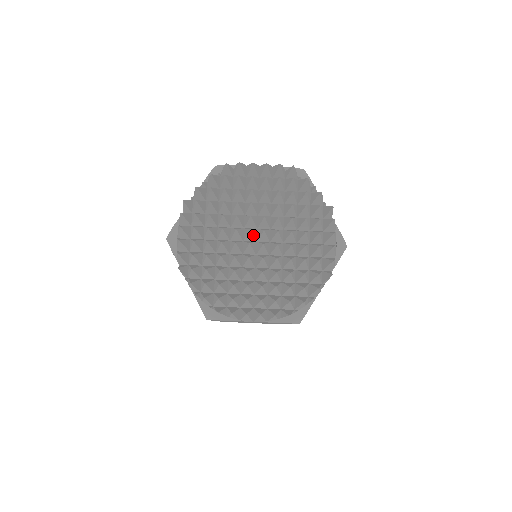
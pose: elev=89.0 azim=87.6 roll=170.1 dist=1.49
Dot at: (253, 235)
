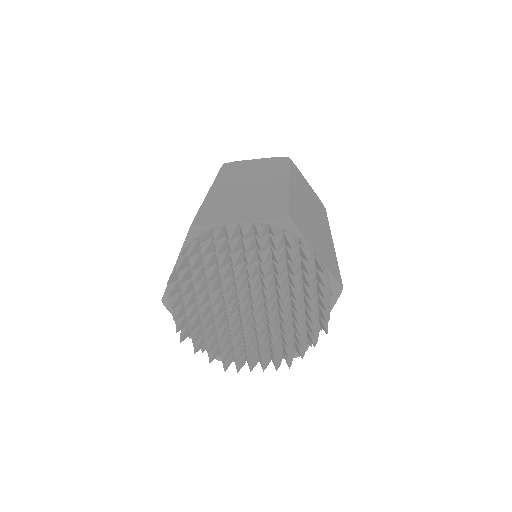
Dot at: (244, 300)
